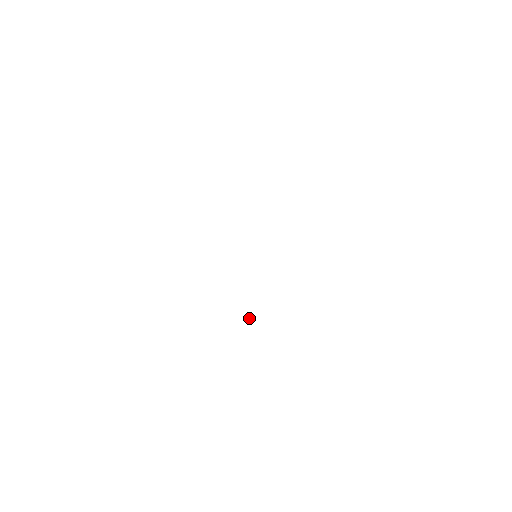
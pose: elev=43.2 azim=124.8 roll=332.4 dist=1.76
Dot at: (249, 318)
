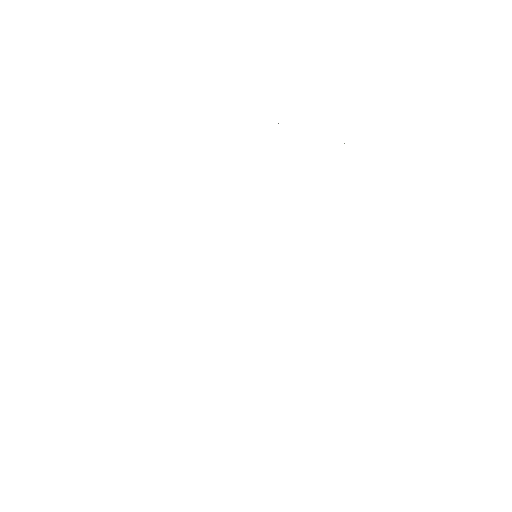
Dot at: occluded
